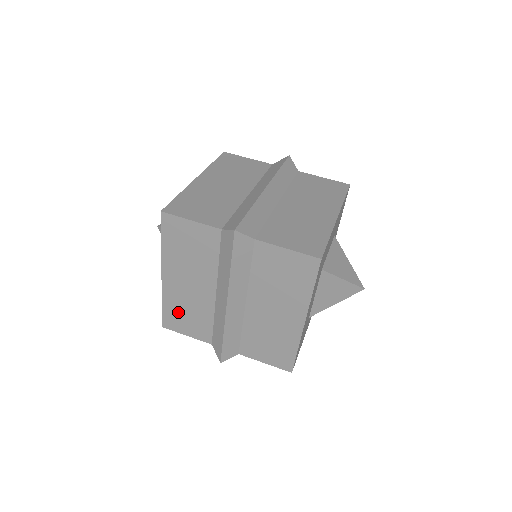
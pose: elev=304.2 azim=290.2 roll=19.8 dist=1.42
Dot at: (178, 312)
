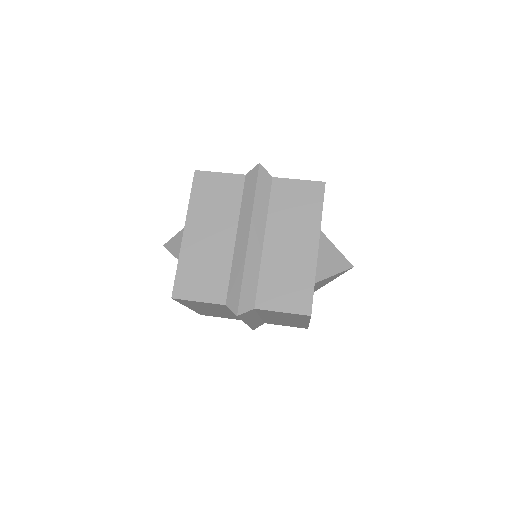
Dot at: (210, 314)
